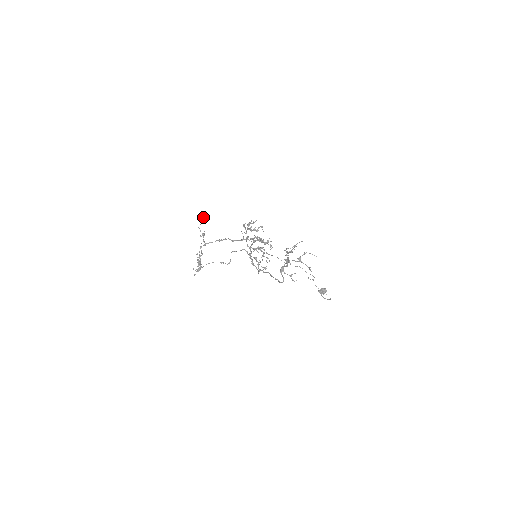
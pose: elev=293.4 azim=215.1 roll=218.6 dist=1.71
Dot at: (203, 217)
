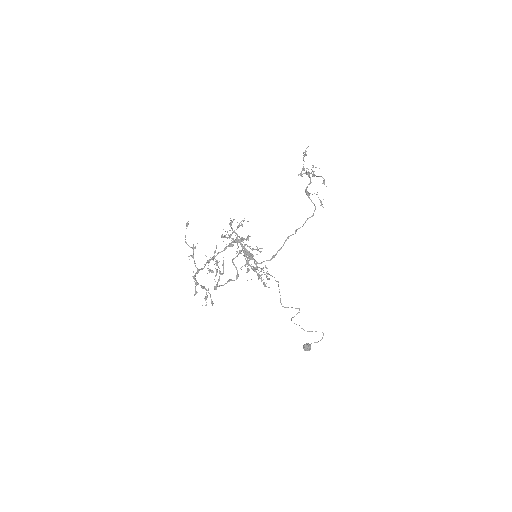
Dot at: (186, 223)
